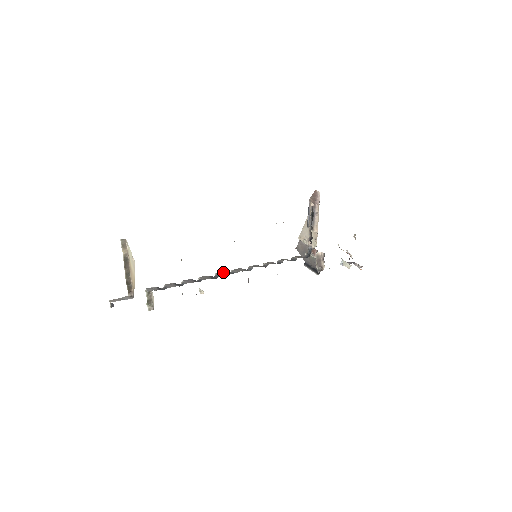
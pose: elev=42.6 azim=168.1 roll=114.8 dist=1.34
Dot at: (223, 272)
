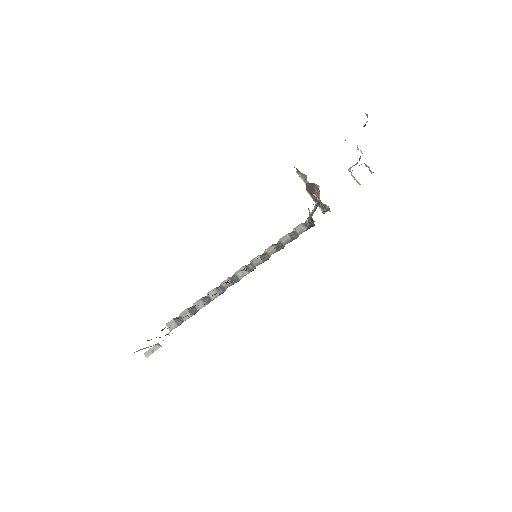
Dot at: (227, 279)
